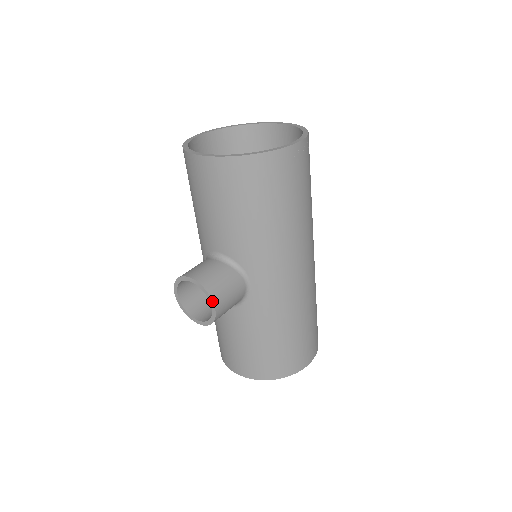
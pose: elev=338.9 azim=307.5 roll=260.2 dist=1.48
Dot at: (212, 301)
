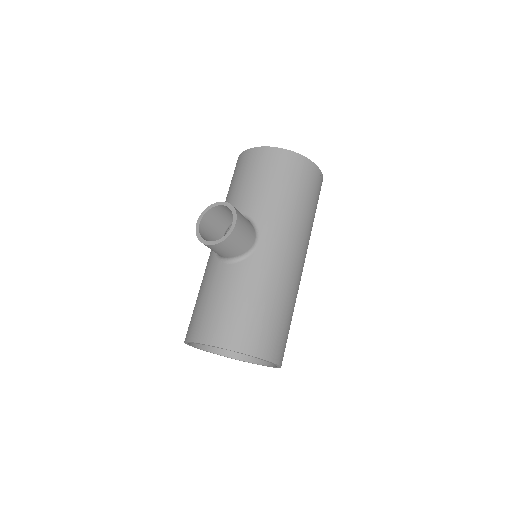
Dot at: (236, 216)
